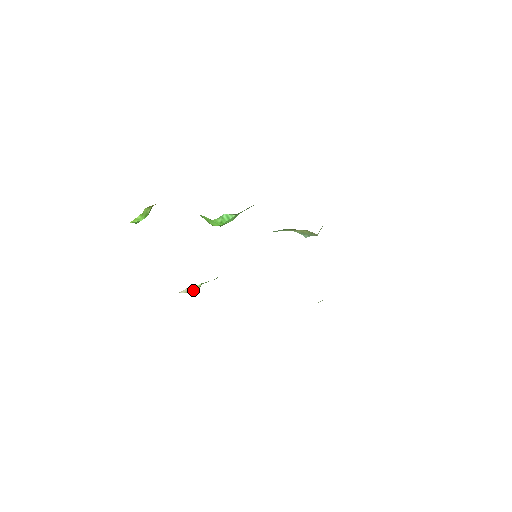
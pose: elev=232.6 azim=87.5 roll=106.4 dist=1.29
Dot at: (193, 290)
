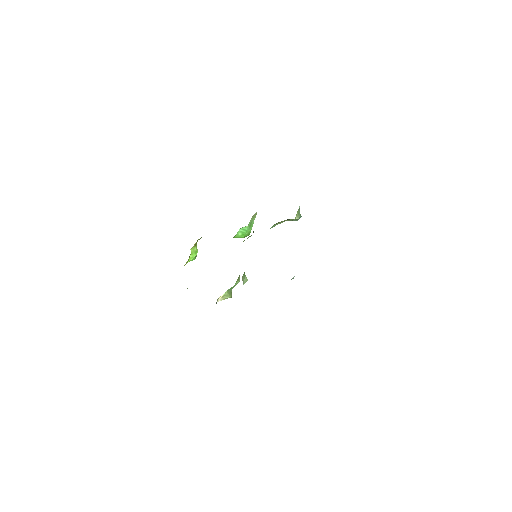
Dot at: (225, 297)
